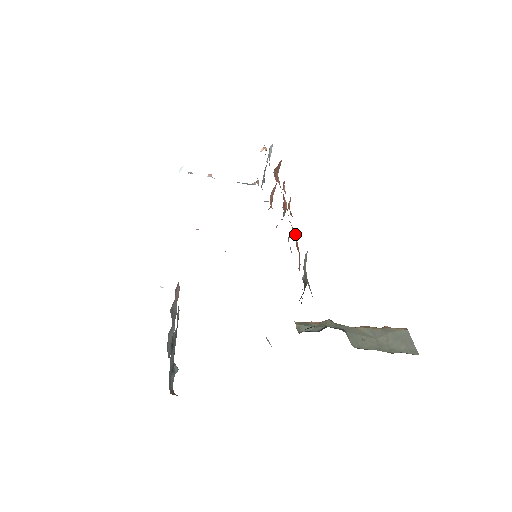
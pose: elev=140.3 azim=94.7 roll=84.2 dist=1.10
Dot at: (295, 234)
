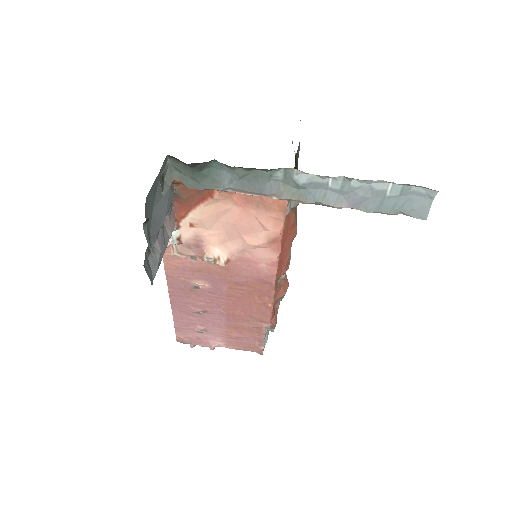
Dot at: occluded
